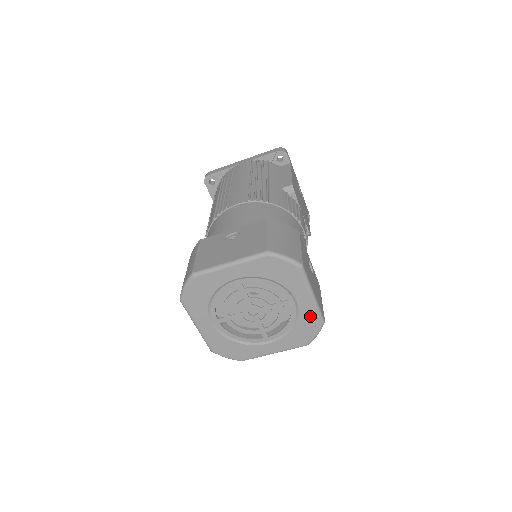
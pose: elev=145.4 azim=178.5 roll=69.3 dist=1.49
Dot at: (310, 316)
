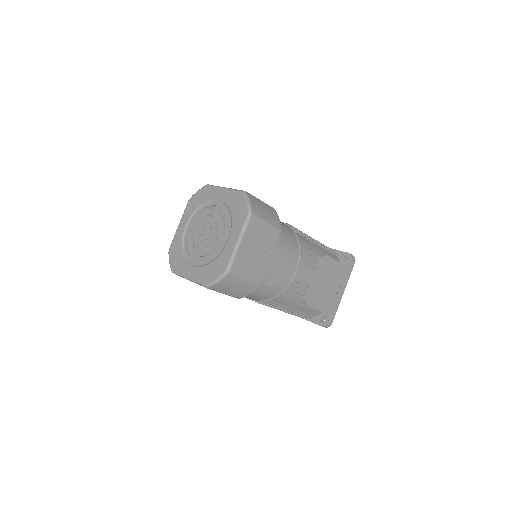
Dot at: (225, 259)
